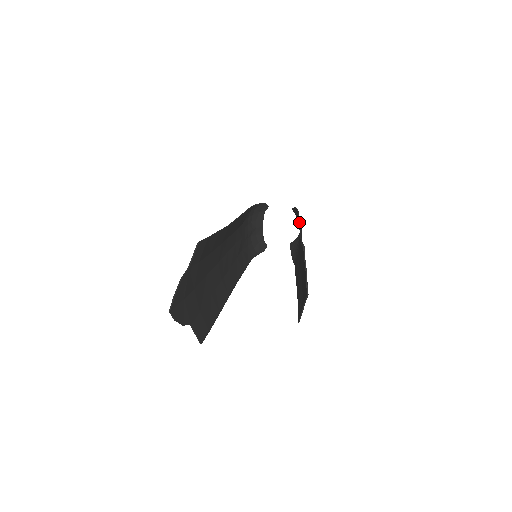
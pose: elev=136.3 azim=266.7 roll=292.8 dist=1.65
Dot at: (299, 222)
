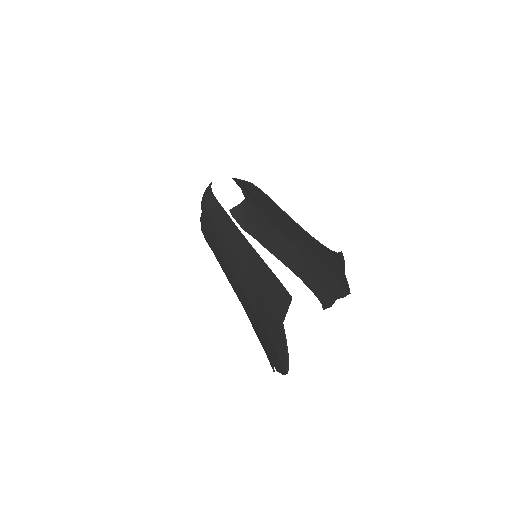
Dot at: occluded
